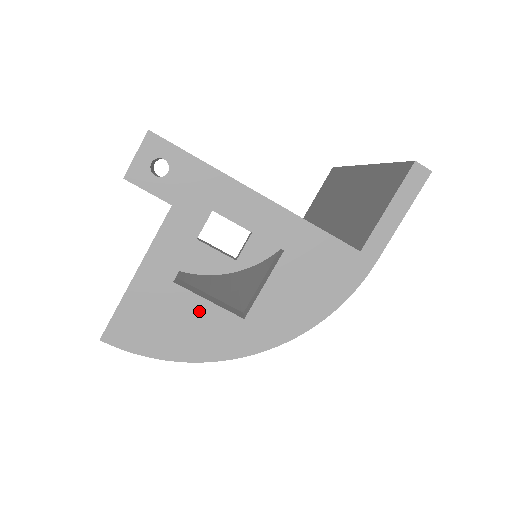
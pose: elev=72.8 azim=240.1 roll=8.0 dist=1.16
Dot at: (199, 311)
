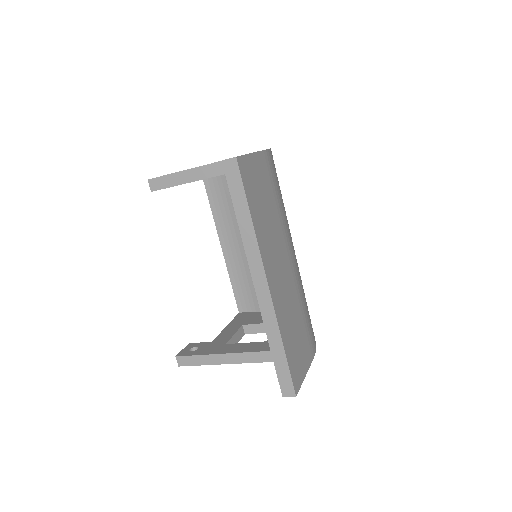
Dot at: occluded
